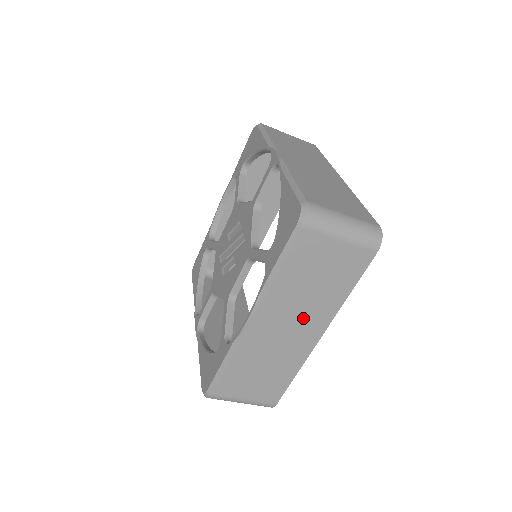
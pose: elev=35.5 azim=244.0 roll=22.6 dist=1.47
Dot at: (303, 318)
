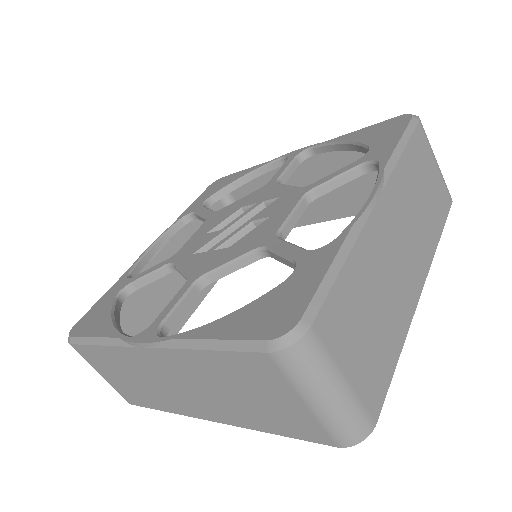
Dot at: (412, 241)
